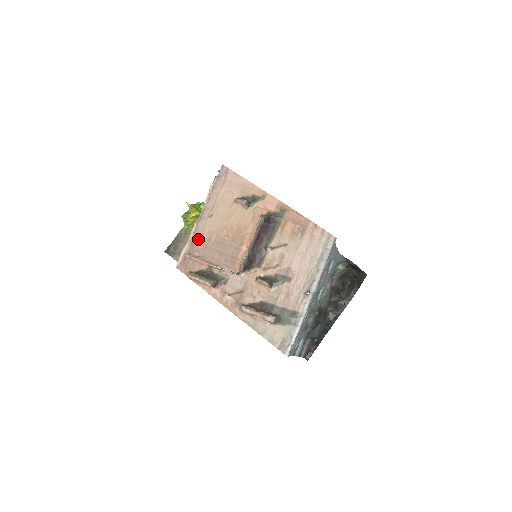
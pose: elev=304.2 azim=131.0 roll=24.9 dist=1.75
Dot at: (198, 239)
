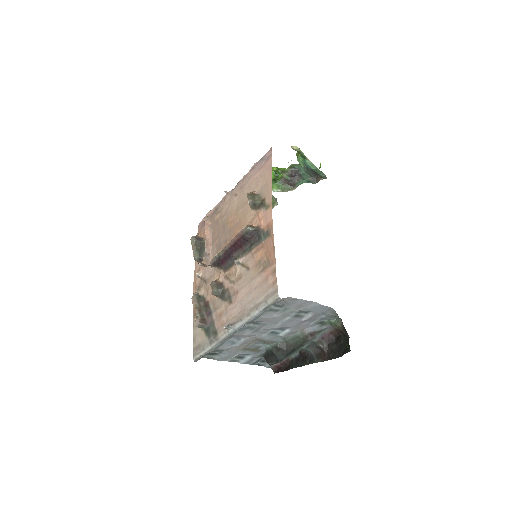
Dot at: (219, 210)
